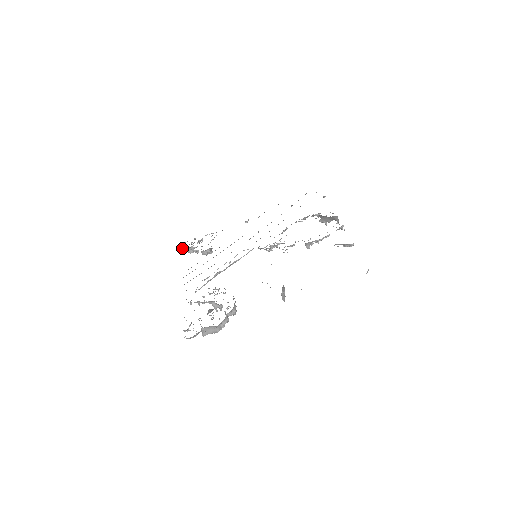
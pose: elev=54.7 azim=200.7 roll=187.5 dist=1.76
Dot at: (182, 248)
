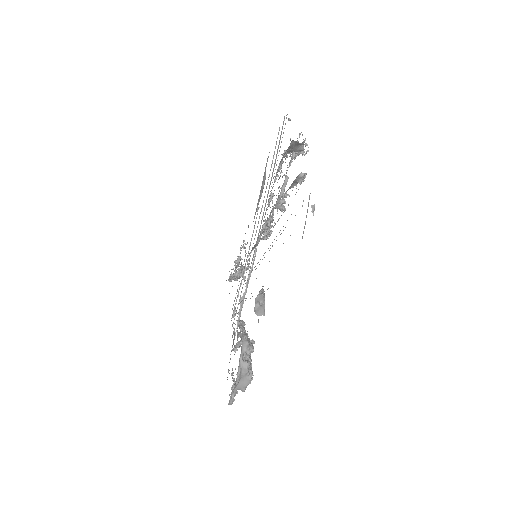
Dot at: occluded
